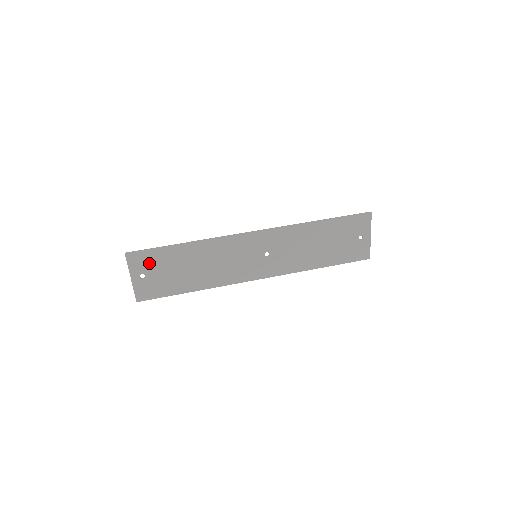
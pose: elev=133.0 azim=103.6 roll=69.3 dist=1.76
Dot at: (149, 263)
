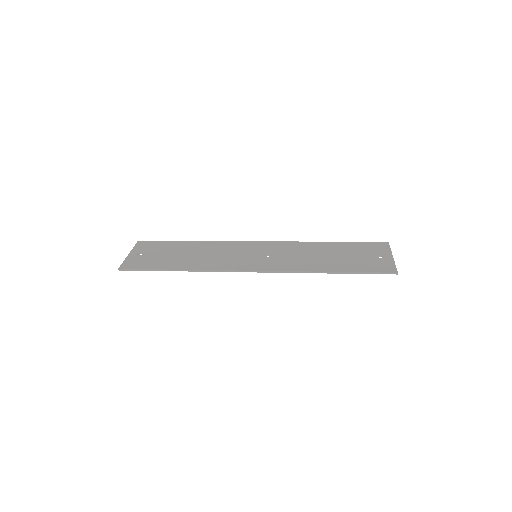
Dot at: (153, 248)
